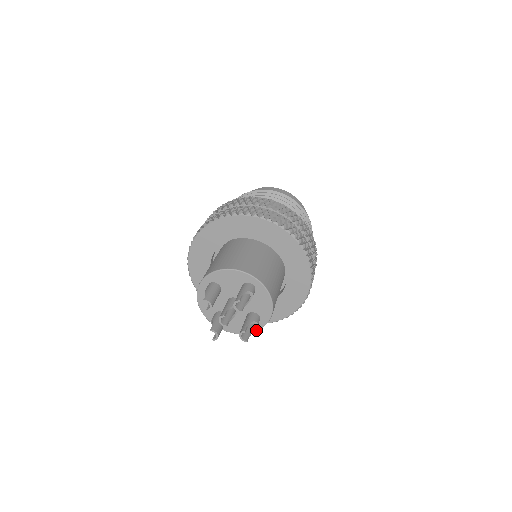
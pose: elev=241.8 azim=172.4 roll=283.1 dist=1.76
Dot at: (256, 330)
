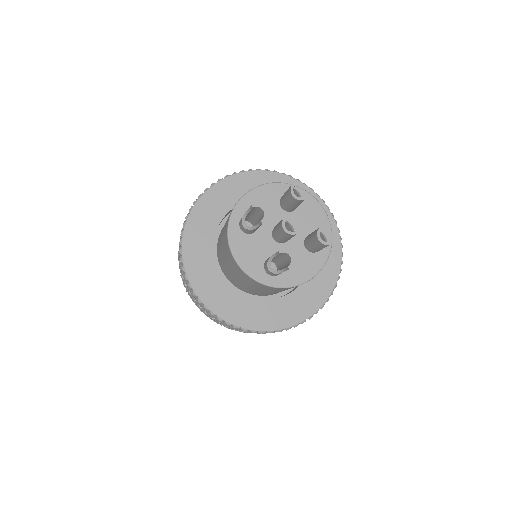
Dot at: (324, 261)
